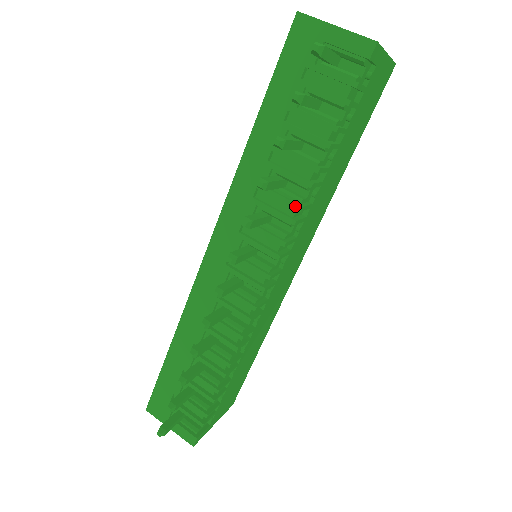
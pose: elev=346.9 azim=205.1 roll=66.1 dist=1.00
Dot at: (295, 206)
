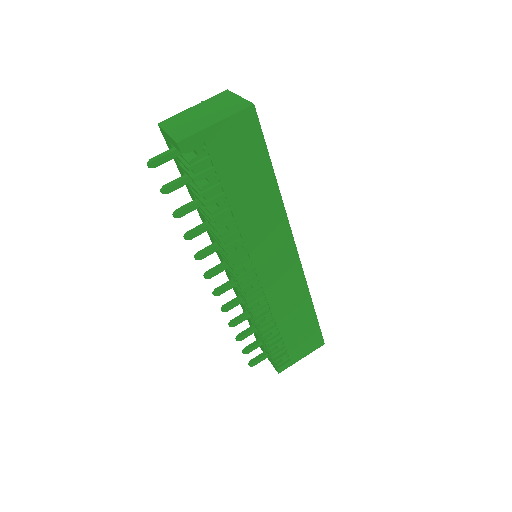
Dot at: (219, 240)
